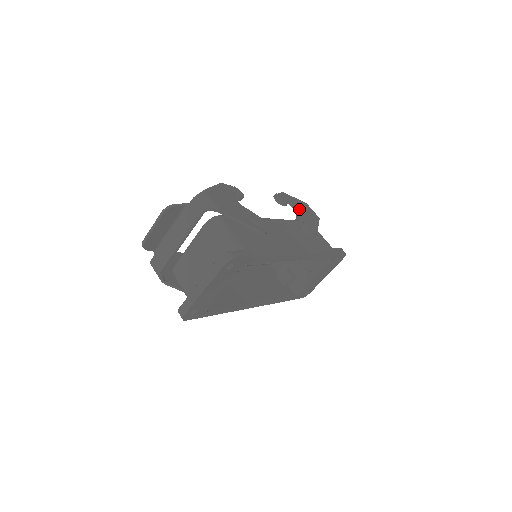
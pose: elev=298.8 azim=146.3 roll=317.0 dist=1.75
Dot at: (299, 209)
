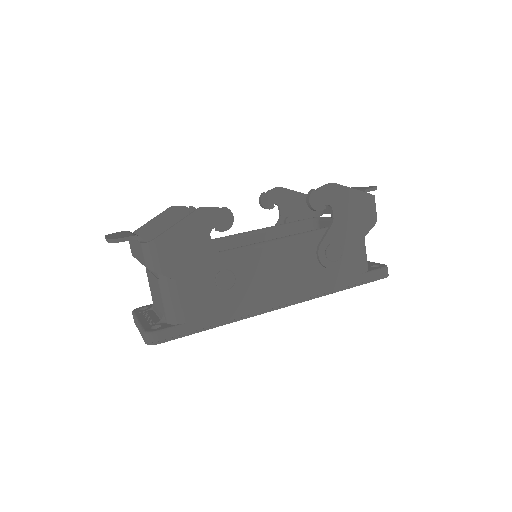
Dot at: (340, 217)
